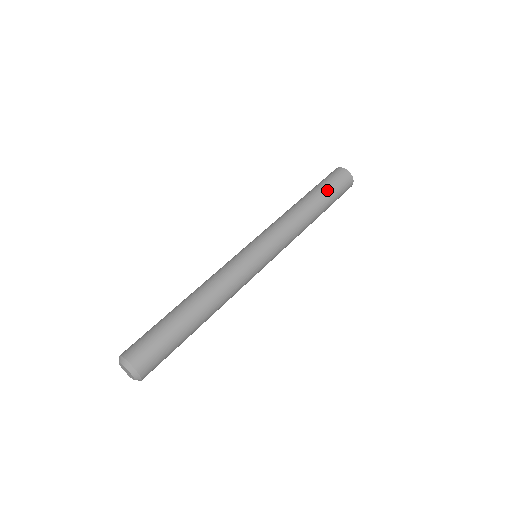
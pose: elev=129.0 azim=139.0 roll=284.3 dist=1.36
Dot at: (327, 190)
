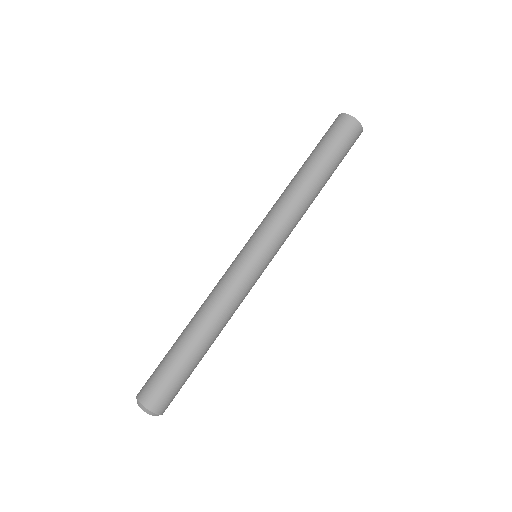
Dot at: (338, 164)
